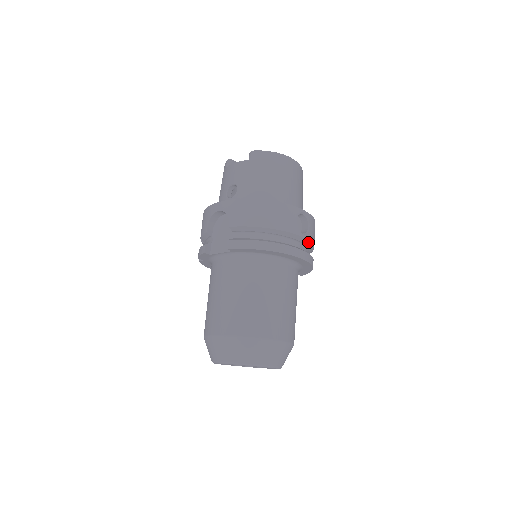
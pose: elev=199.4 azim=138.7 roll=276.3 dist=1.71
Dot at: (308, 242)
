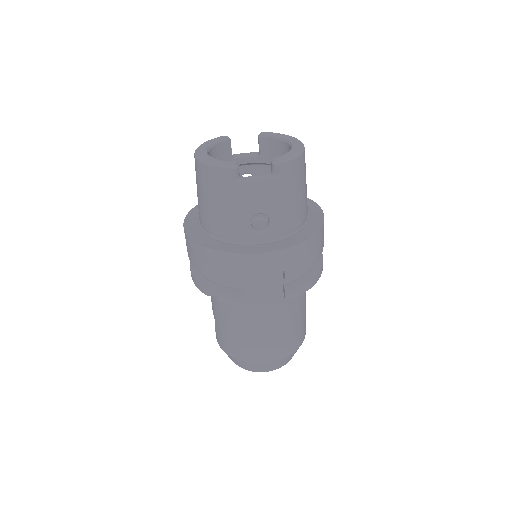
Dot at: occluded
